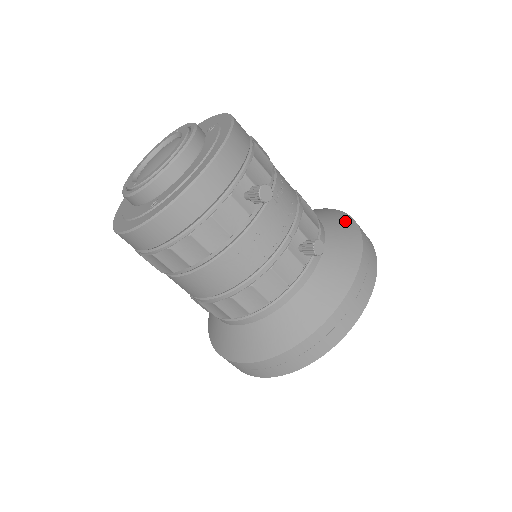
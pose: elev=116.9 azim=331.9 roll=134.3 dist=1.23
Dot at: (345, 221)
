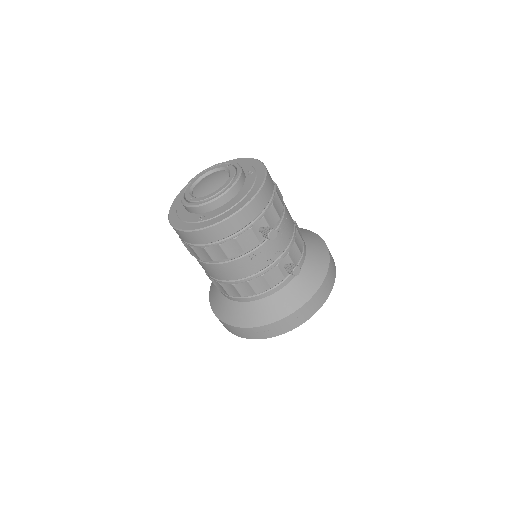
Dot at: (322, 250)
